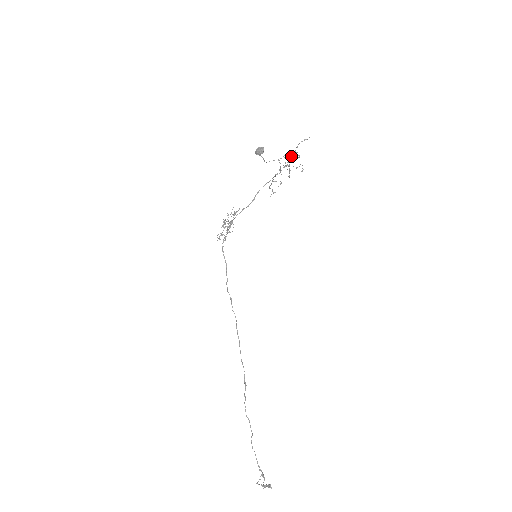
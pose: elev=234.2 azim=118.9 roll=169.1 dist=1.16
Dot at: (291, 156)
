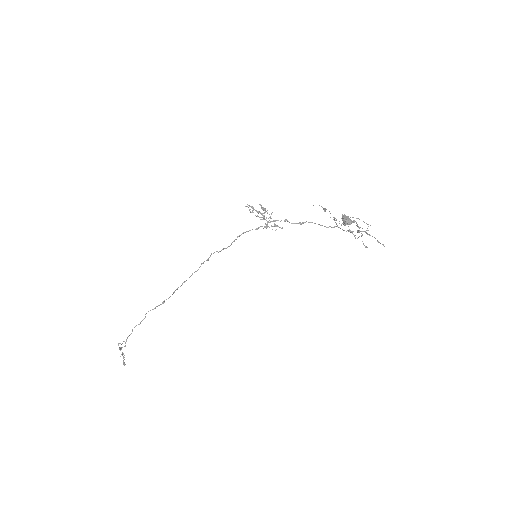
Dot at: occluded
